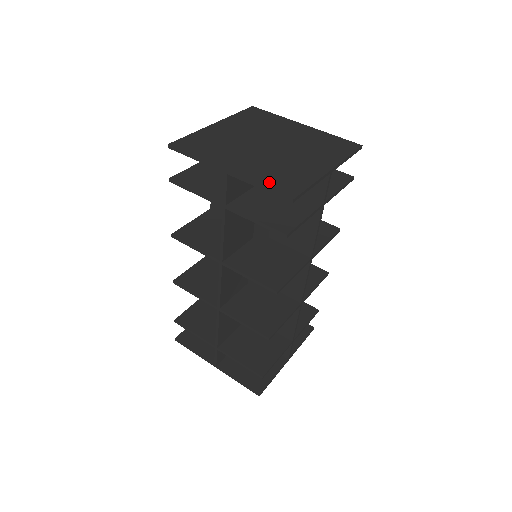
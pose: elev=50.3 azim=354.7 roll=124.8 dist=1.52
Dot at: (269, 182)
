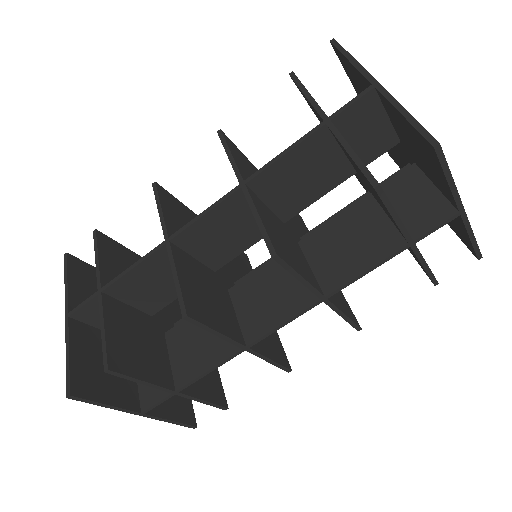
Dot at: occluded
